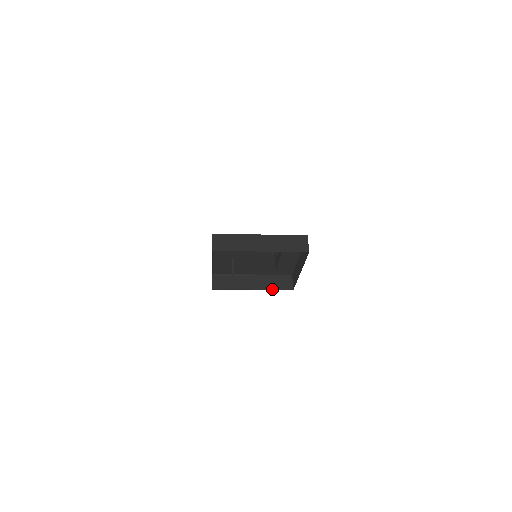
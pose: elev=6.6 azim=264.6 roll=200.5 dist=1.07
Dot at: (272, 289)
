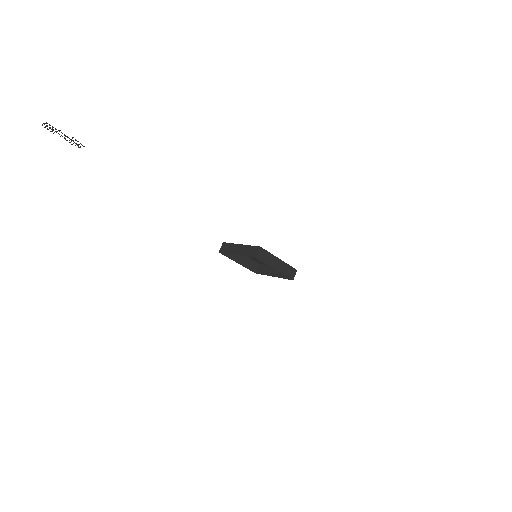
Dot at: (283, 278)
